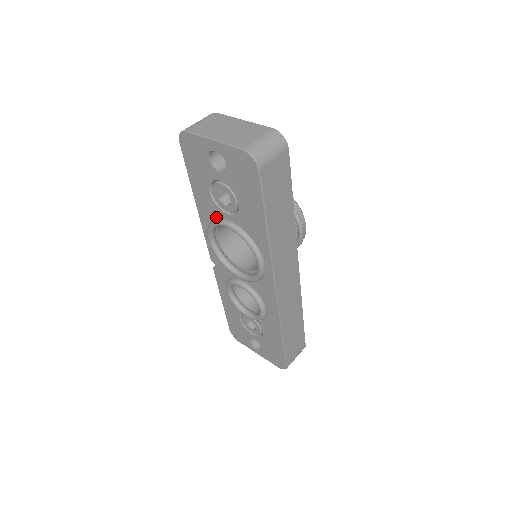
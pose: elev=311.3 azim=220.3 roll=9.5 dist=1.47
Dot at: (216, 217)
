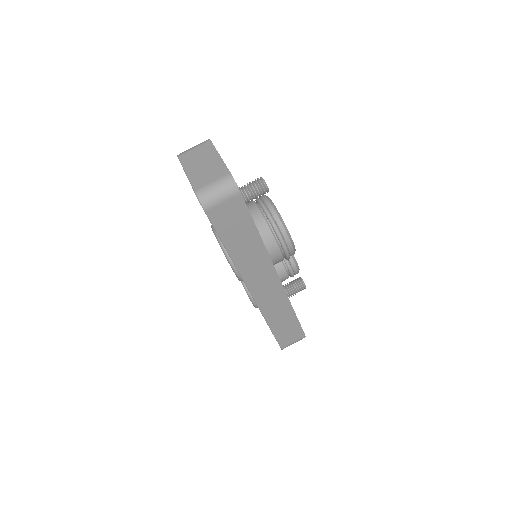
Dot at: occluded
